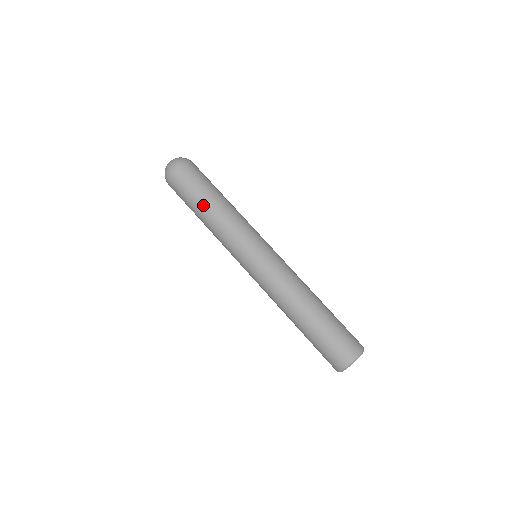
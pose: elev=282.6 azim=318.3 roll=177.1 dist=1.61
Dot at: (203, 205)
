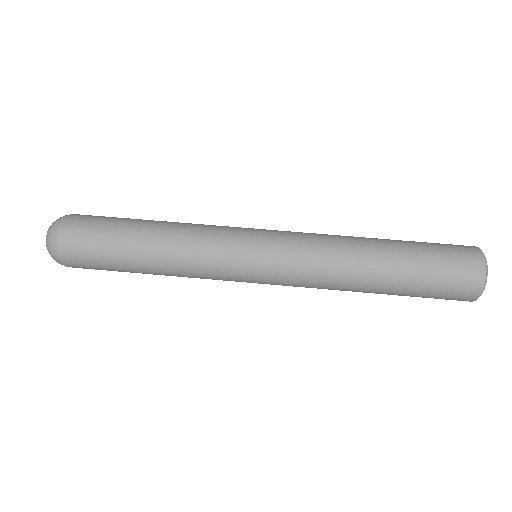
Dot at: (142, 227)
